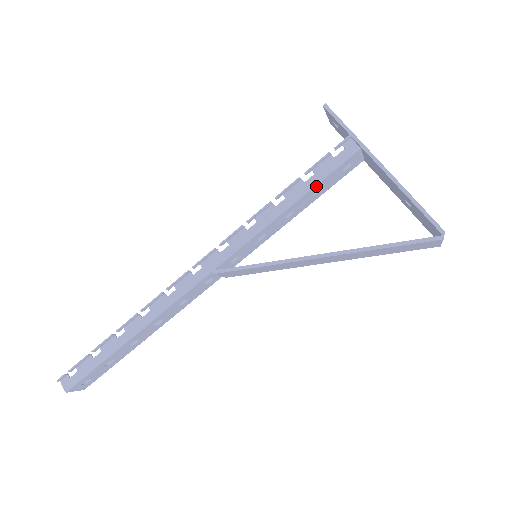
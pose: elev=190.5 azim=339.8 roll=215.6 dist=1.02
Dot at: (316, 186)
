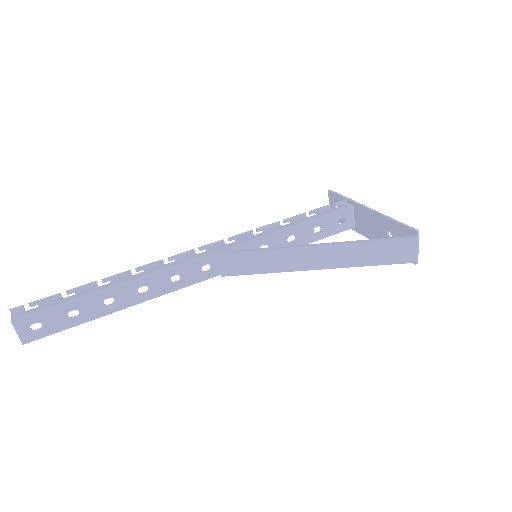
Dot at: (317, 220)
